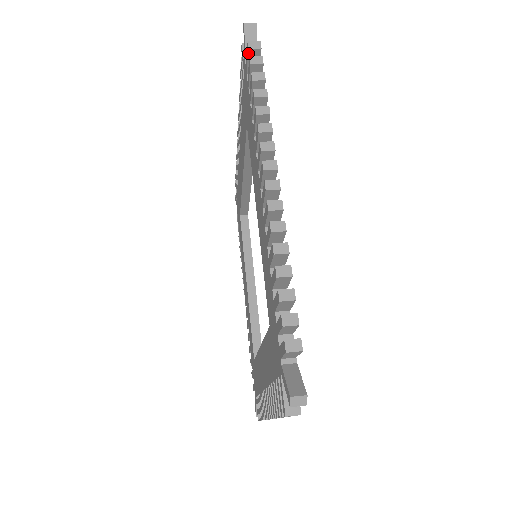
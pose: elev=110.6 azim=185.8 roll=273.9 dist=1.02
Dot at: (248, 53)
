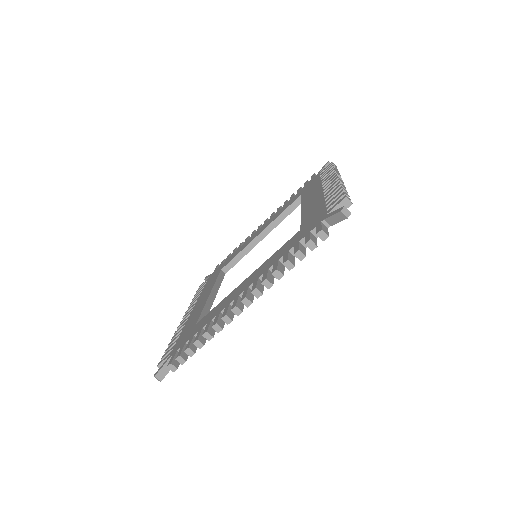
Dot at: (330, 164)
